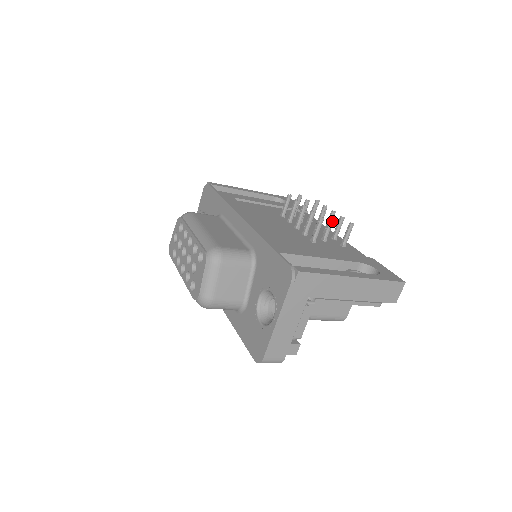
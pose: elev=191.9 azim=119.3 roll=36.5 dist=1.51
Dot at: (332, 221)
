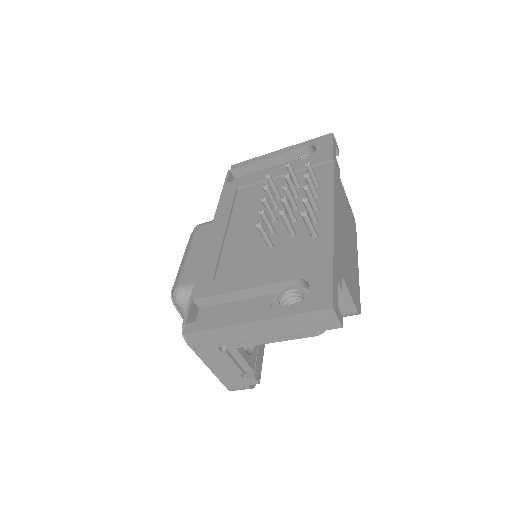
Dot at: (282, 216)
